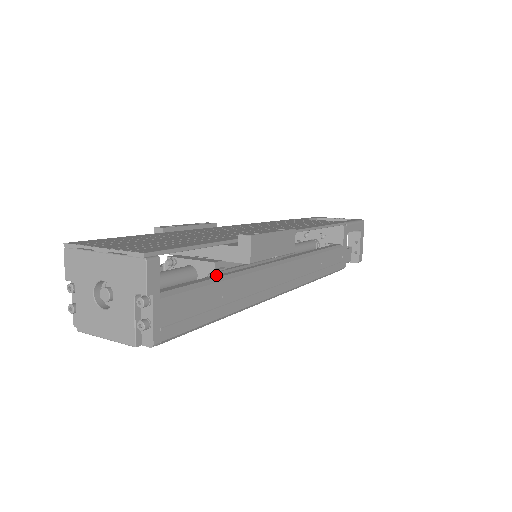
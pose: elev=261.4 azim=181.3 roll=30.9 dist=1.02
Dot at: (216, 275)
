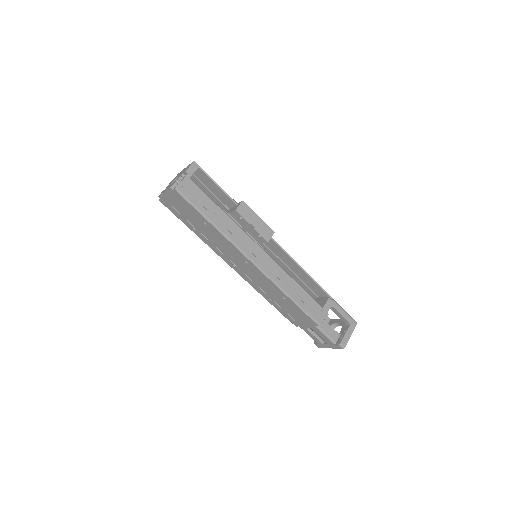
Dot at: (220, 208)
